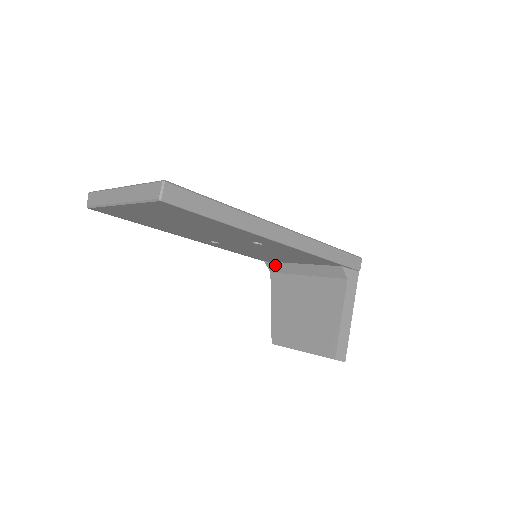
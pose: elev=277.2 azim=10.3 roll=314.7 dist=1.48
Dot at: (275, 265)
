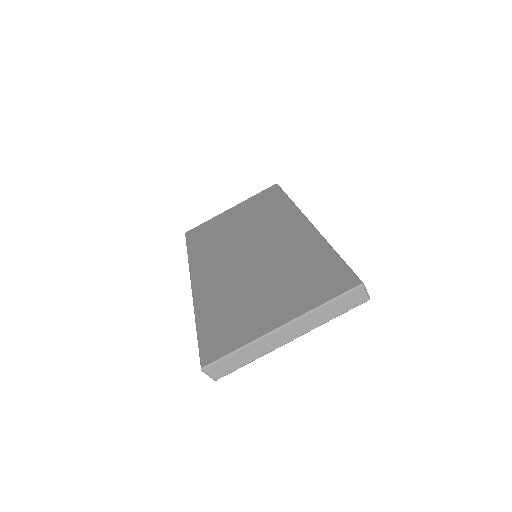
Dot at: occluded
